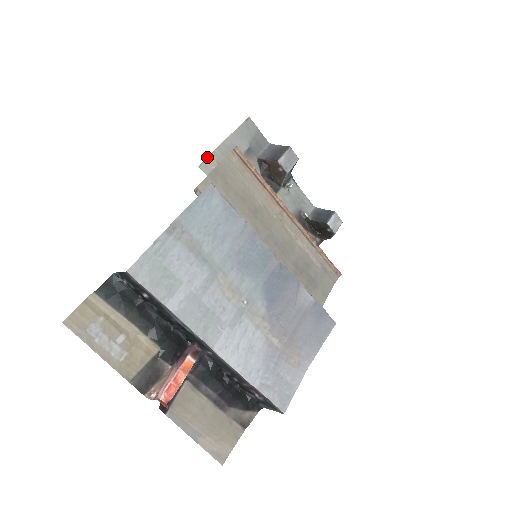
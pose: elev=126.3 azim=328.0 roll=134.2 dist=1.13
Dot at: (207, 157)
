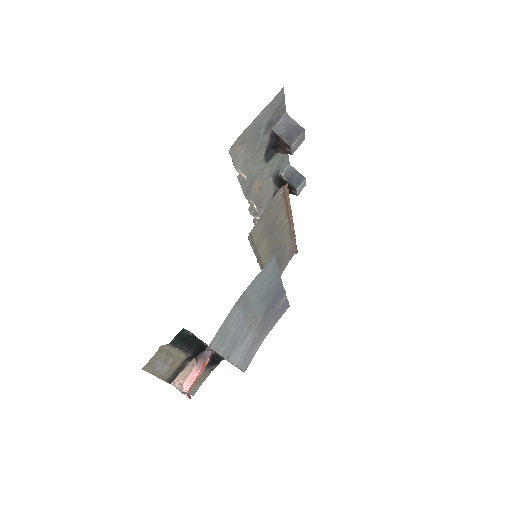
Dot at: (237, 138)
